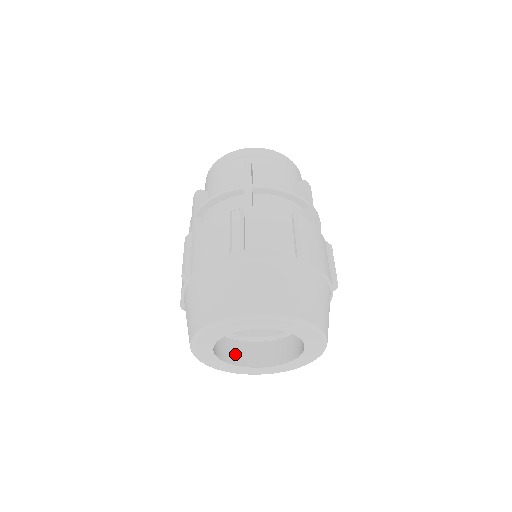
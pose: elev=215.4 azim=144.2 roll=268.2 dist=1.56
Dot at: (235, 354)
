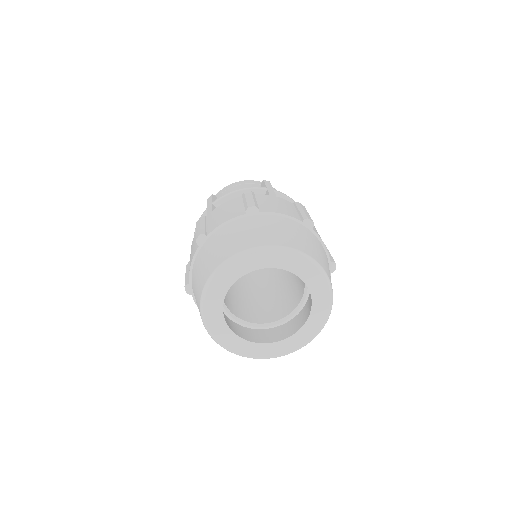
Dot at: (270, 336)
